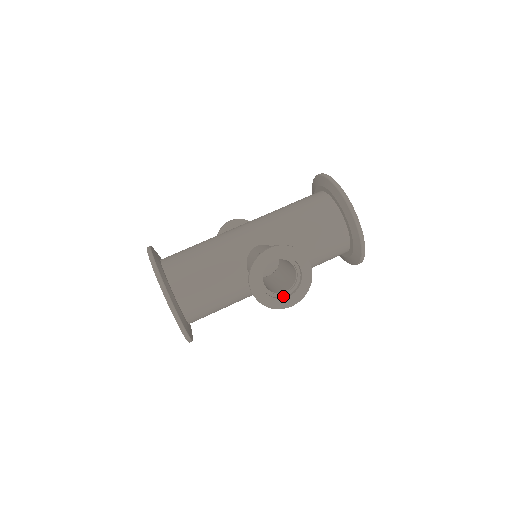
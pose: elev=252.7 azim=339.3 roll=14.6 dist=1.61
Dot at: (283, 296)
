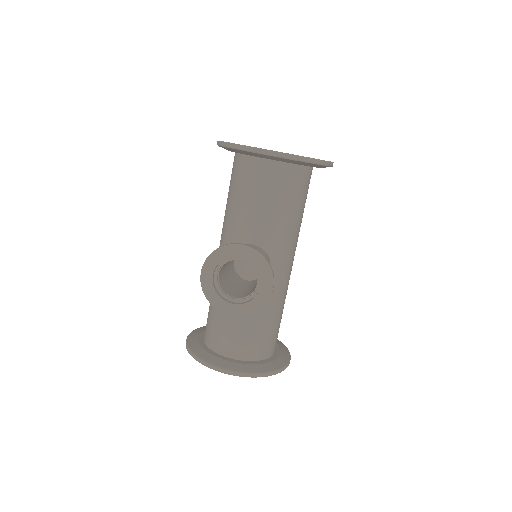
Dot at: (259, 289)
